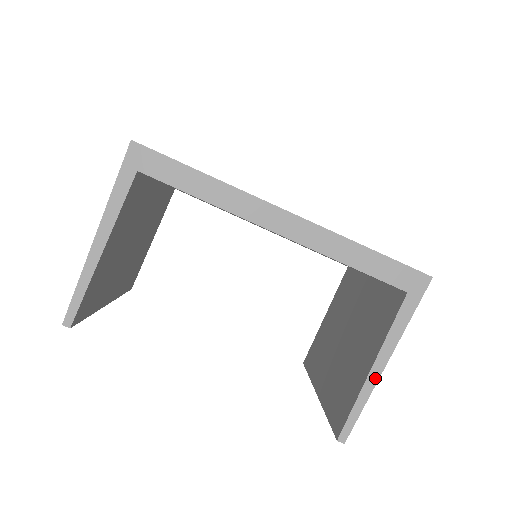
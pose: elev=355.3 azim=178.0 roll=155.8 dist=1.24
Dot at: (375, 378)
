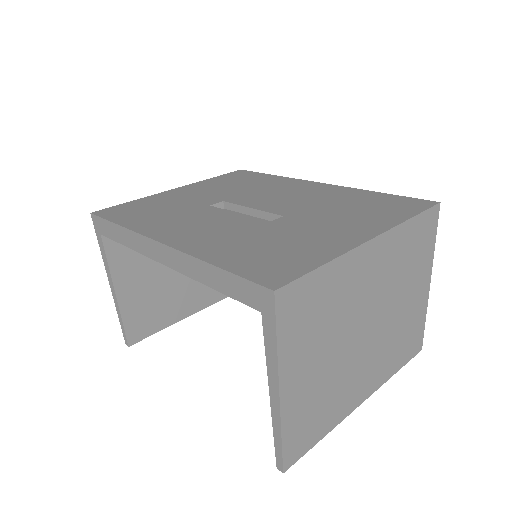
Dot at: (277, 409)
